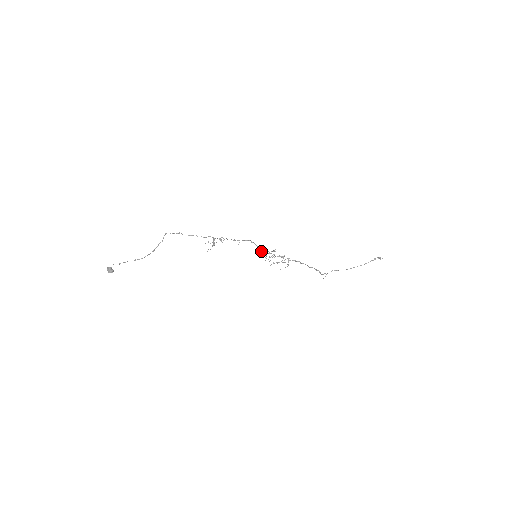
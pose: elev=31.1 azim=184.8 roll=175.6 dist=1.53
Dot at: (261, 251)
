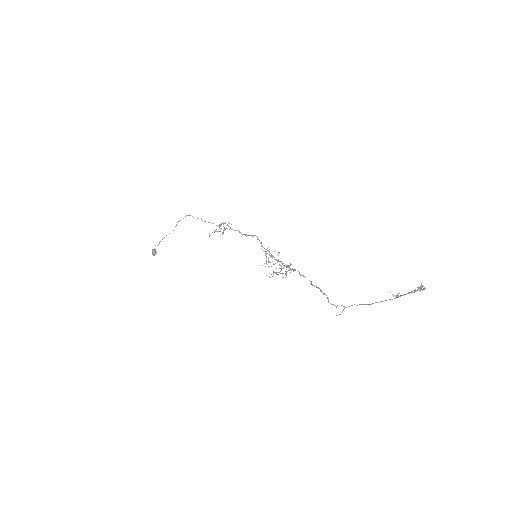
Dot at: (271, 257)
